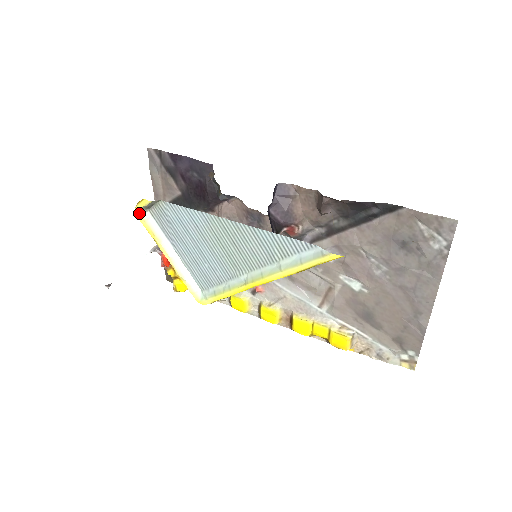
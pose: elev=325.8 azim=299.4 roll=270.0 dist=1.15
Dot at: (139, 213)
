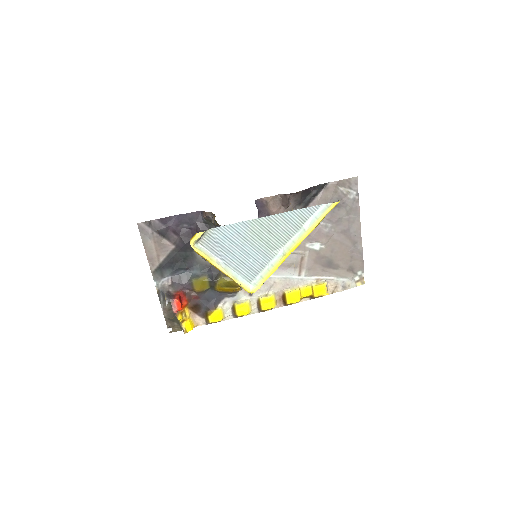
Dot at: (194, 247)
